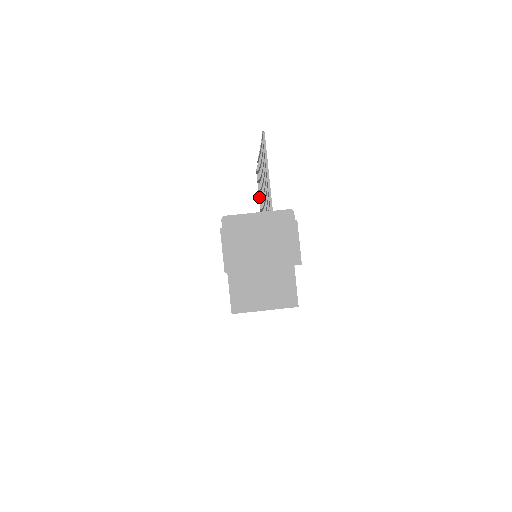
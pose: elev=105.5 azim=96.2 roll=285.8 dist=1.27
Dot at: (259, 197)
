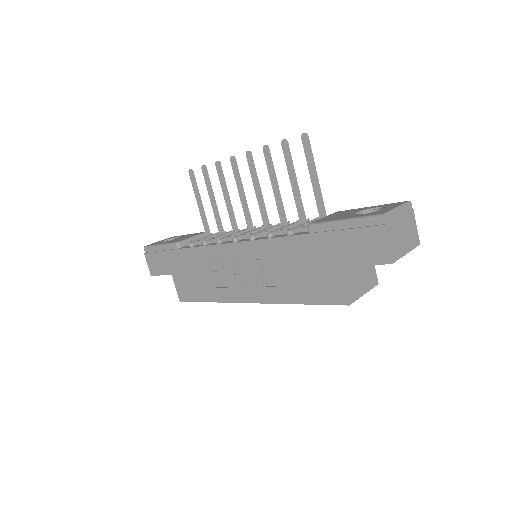
Dot at: (200, 198)
